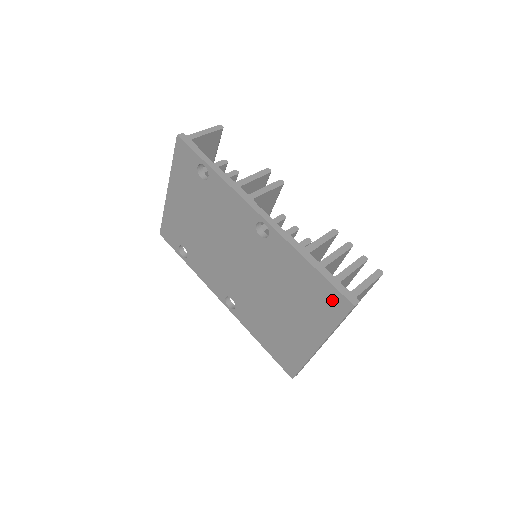
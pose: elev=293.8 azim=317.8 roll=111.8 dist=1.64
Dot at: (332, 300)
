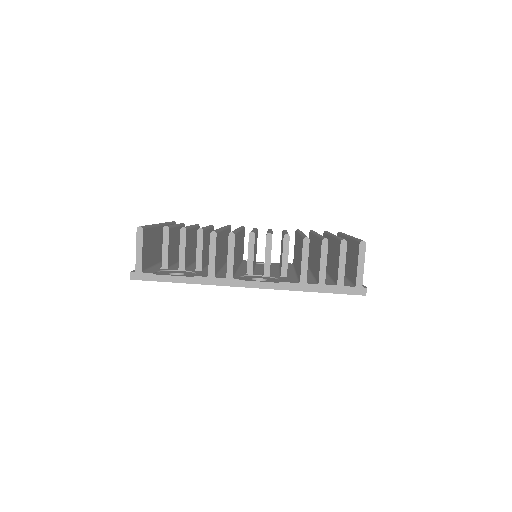
Dot at: occluded
